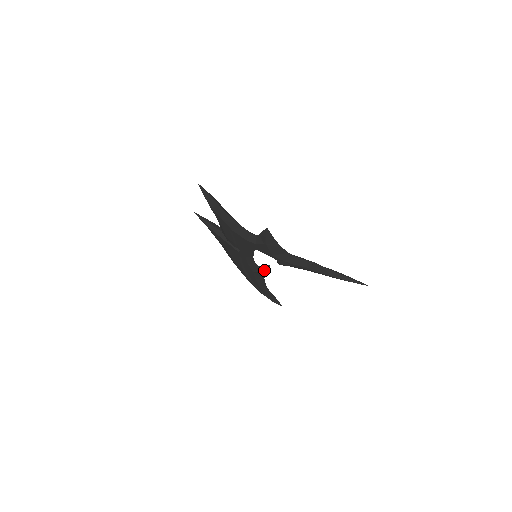
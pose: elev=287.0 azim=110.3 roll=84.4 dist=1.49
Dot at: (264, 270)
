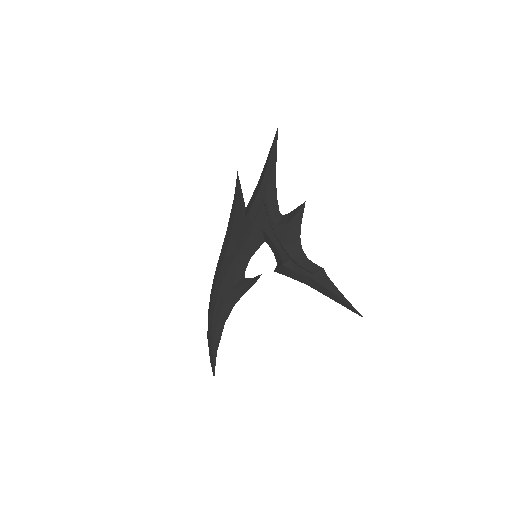
Dot at: (249, 283)
